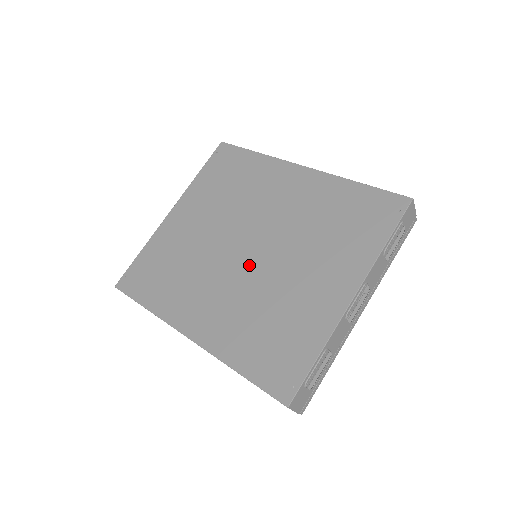
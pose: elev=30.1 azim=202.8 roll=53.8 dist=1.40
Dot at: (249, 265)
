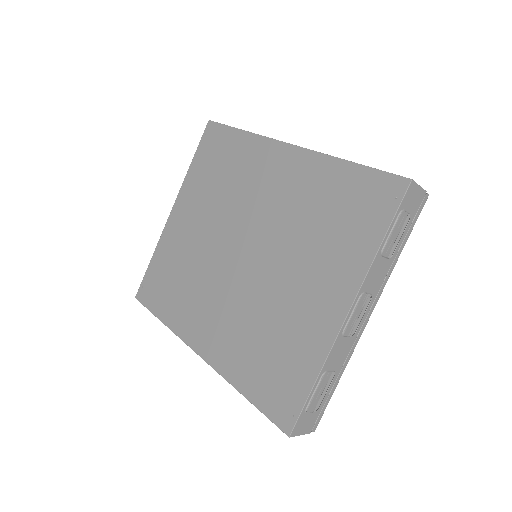
Dot at: (244, 274)
